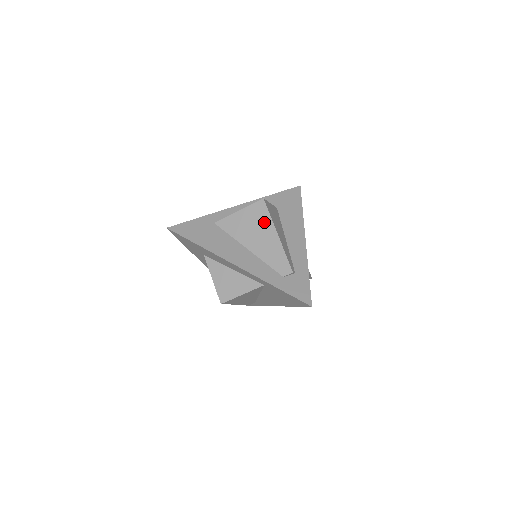
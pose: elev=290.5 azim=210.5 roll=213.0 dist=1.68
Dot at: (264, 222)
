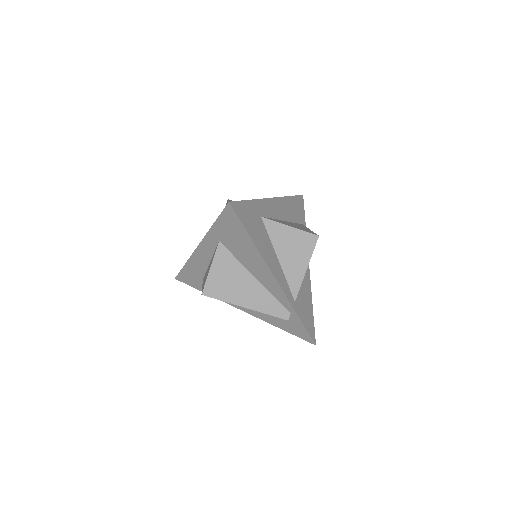
Dot at: occluded
